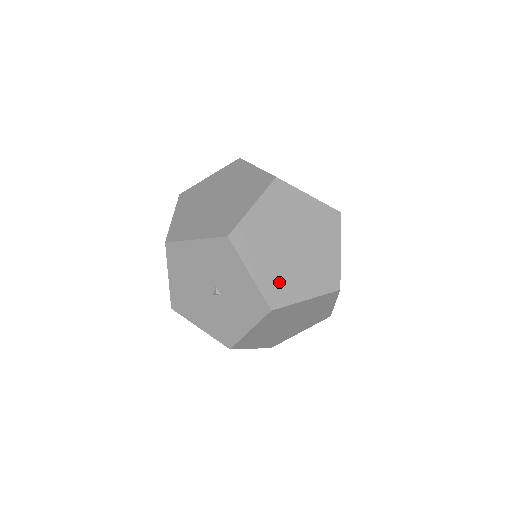
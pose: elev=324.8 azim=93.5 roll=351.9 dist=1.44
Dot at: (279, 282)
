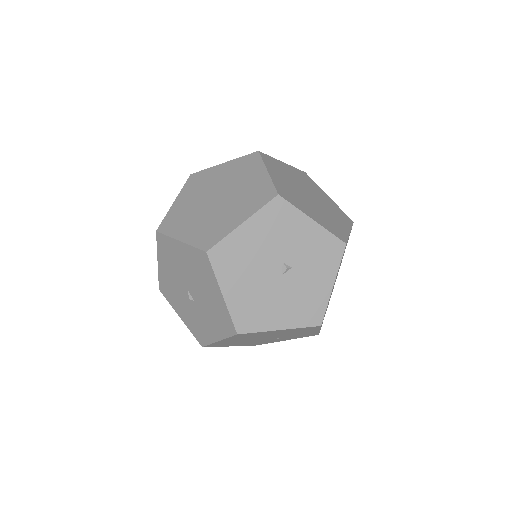
Dot at: (329, 223)
